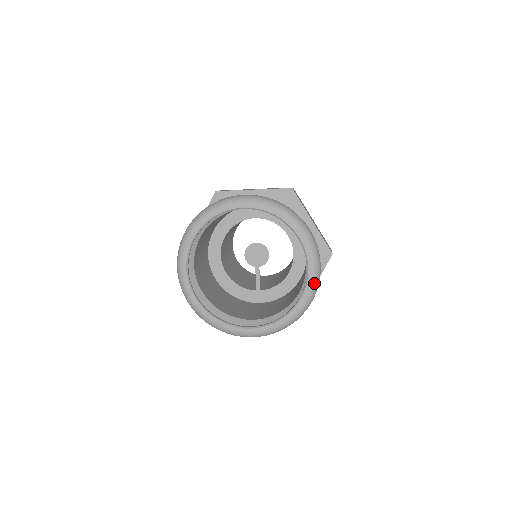
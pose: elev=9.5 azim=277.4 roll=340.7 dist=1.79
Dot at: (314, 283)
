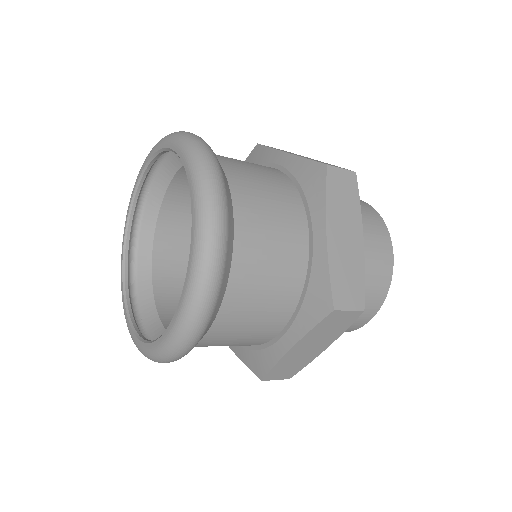
Dot at: (198, 184)
